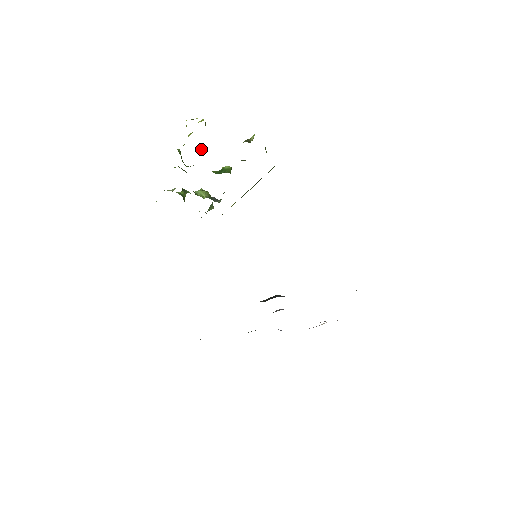
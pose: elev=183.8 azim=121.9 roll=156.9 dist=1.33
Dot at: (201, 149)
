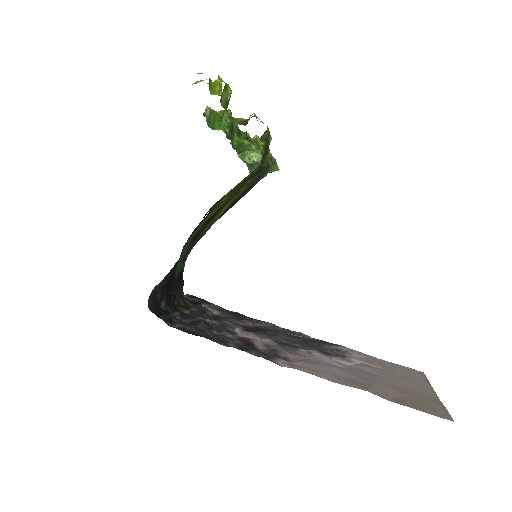
Dot at: occluded
